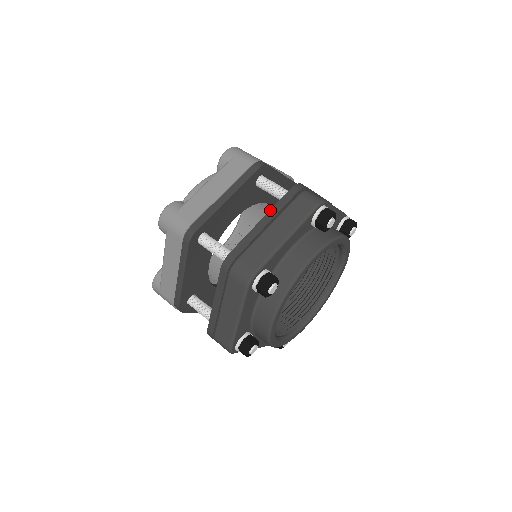
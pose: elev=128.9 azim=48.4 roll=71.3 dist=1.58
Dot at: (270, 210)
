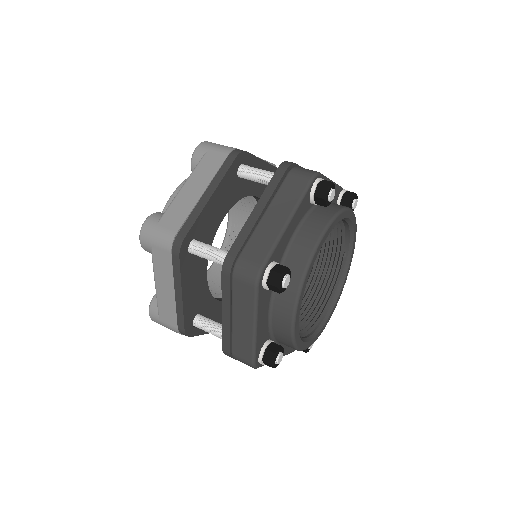
Dot at: (261, 196)
